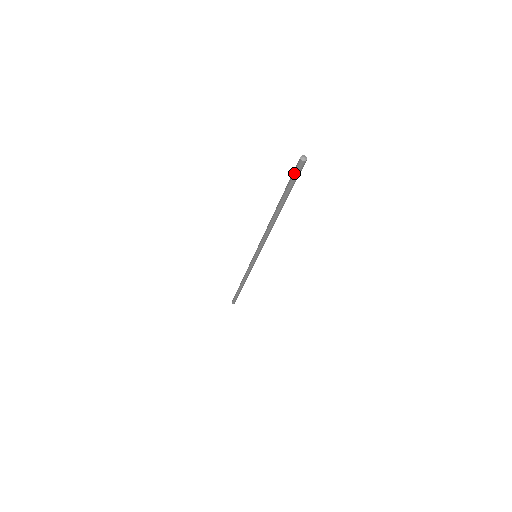
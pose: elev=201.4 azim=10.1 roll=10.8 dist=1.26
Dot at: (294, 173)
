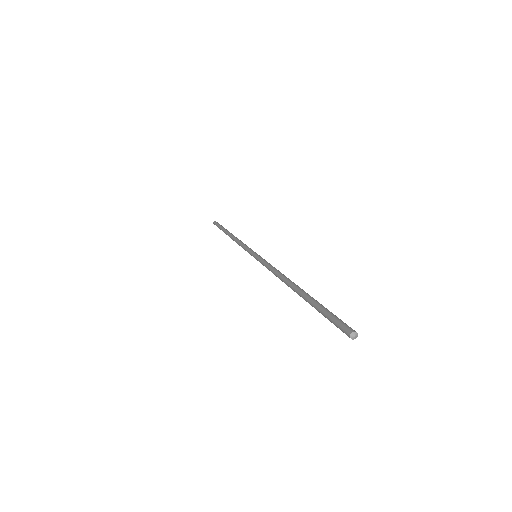
Dot at: (335, 325)
